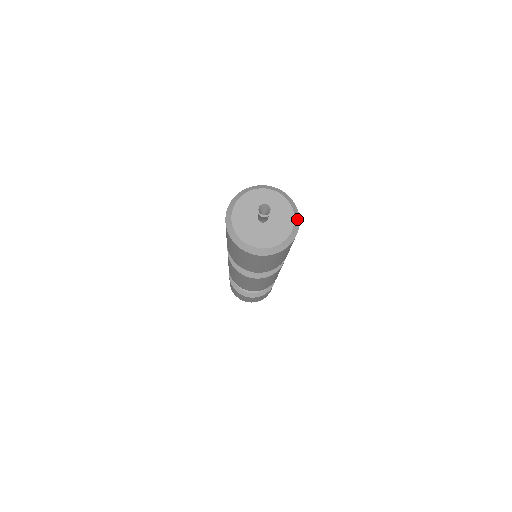
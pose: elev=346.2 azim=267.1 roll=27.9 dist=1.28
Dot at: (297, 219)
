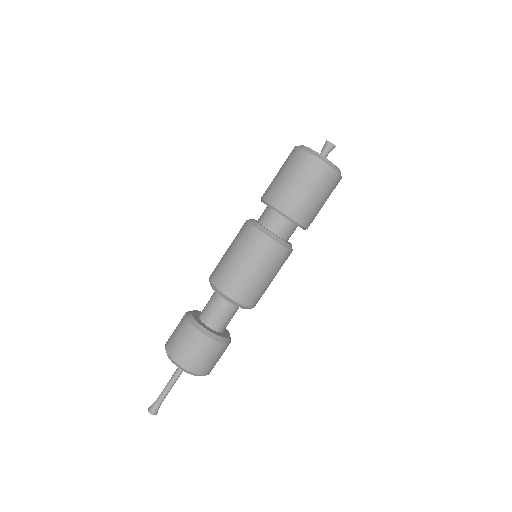
Dot at: occluded
